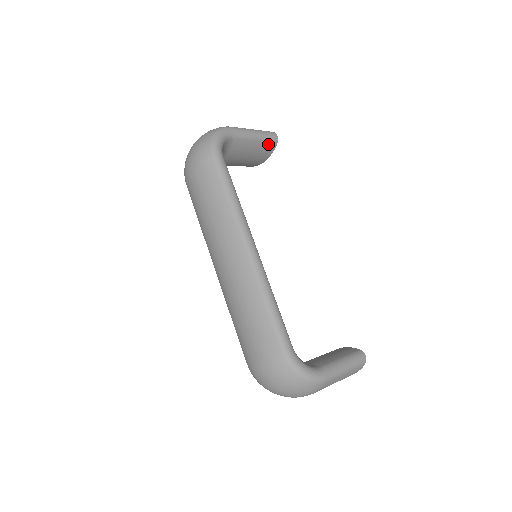
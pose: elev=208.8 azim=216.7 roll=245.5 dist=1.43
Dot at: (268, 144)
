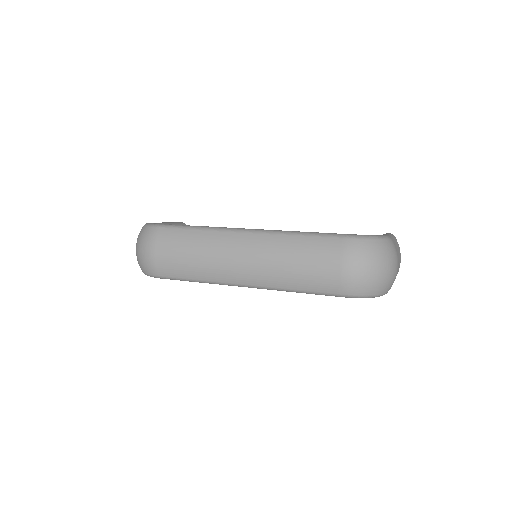
Dot at: occluded
